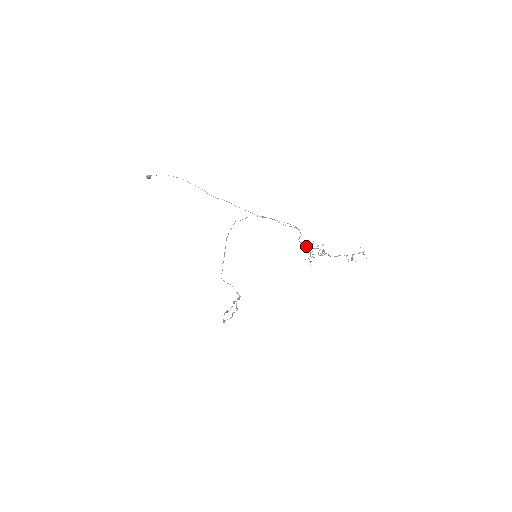
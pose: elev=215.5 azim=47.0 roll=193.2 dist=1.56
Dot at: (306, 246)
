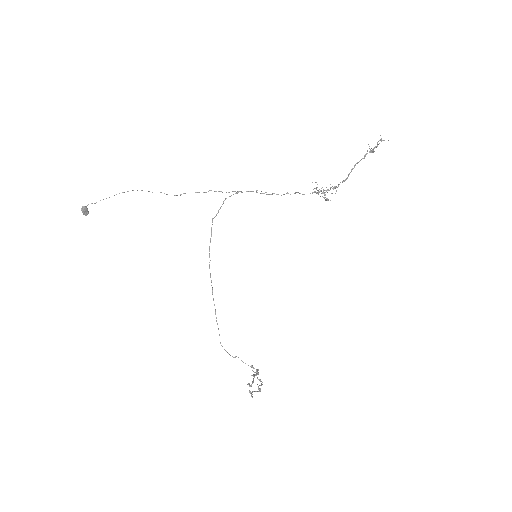
Dot at: occluded
